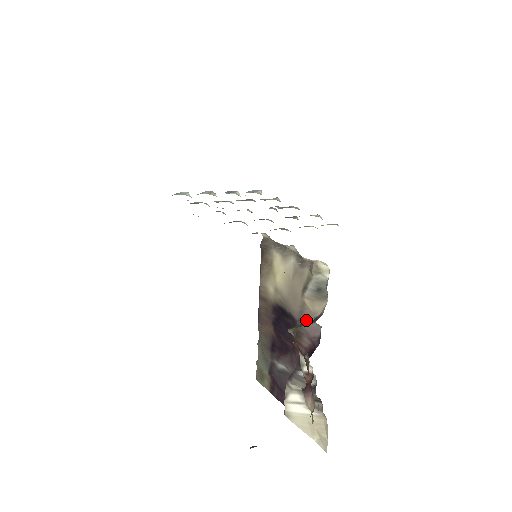
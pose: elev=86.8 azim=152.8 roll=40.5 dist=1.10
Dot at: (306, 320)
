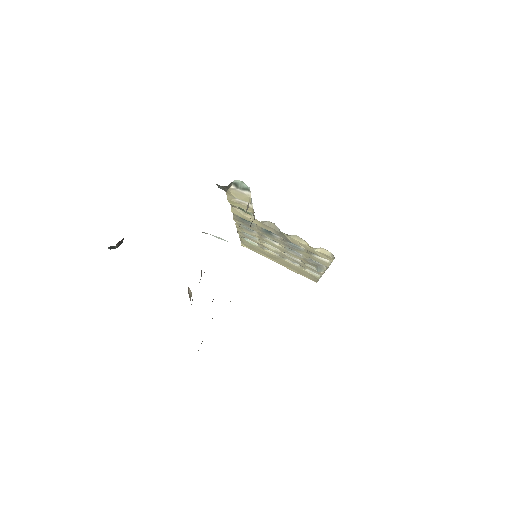
Dot at: occluded
